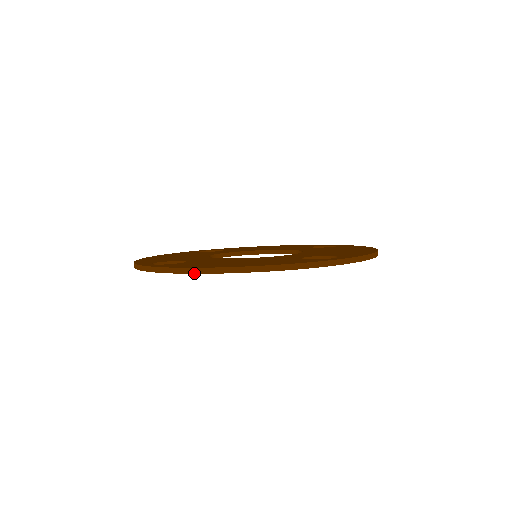
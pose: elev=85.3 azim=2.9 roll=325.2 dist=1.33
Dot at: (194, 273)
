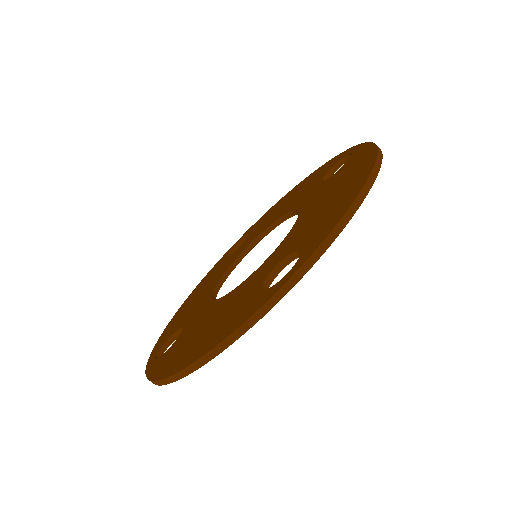
Dot at: occluded
